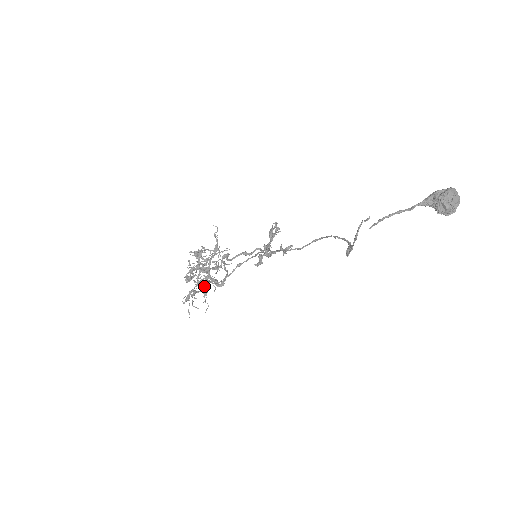
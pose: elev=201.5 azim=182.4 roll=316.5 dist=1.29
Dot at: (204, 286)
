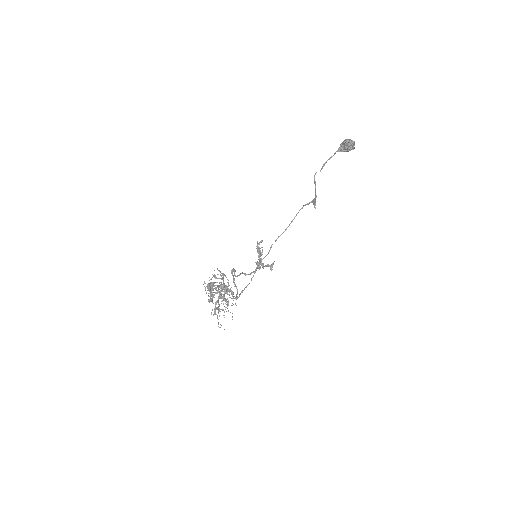
Dot at: (222, 310)
